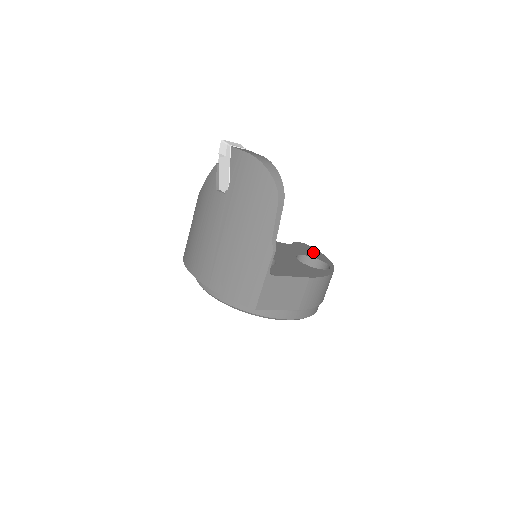
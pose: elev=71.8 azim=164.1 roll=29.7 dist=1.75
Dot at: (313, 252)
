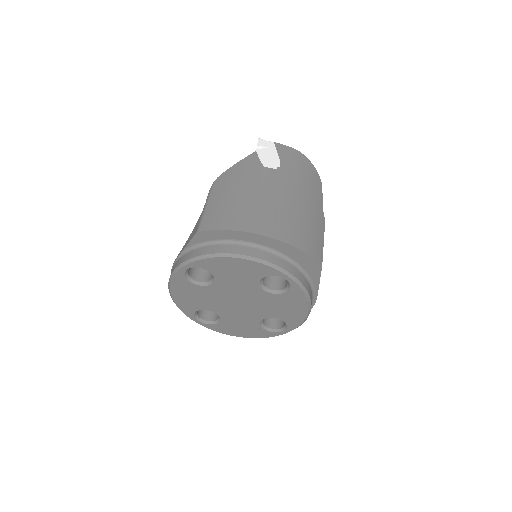
Dot at: occluded
